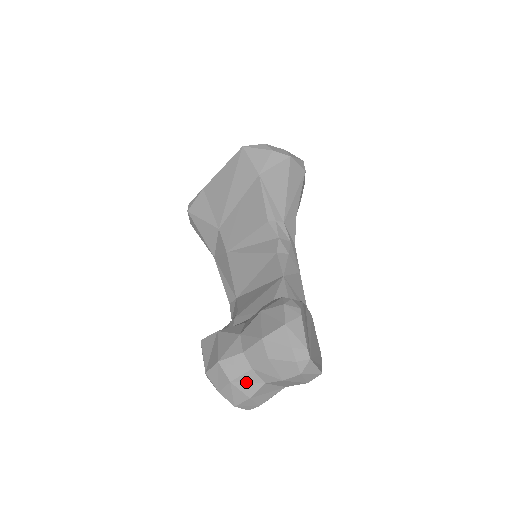
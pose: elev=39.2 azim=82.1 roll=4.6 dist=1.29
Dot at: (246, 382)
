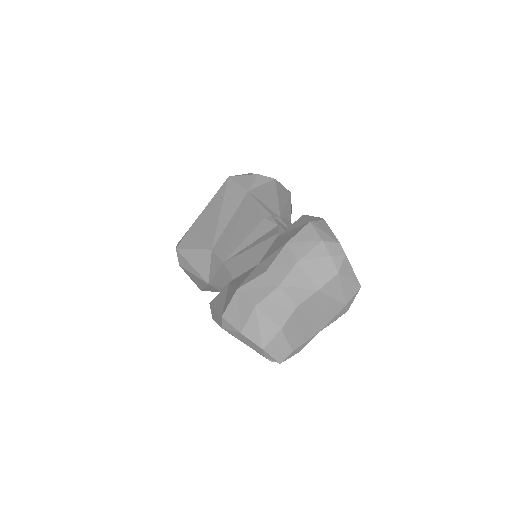
Dot at: (274, 306)
